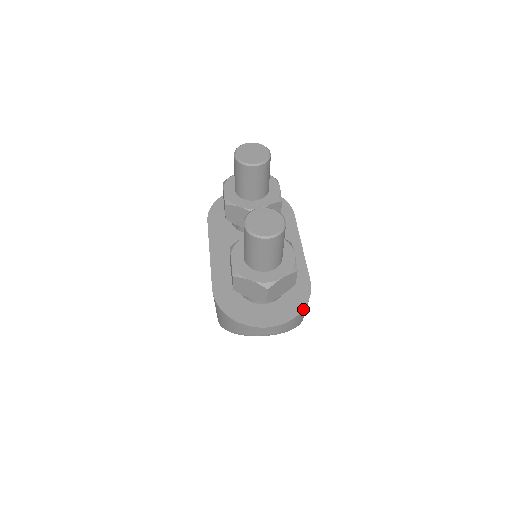
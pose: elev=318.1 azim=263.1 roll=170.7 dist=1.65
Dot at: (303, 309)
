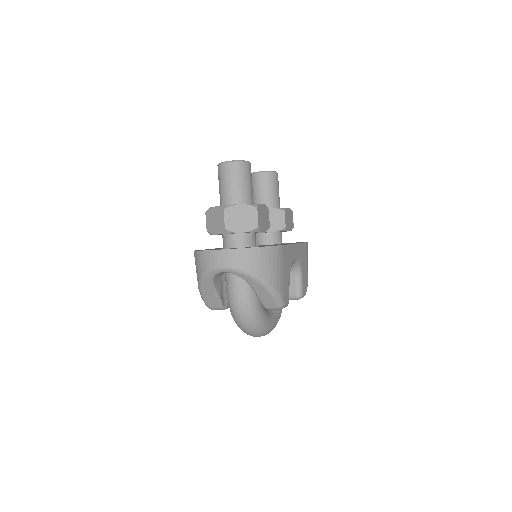
Dot at: (260, 247)
